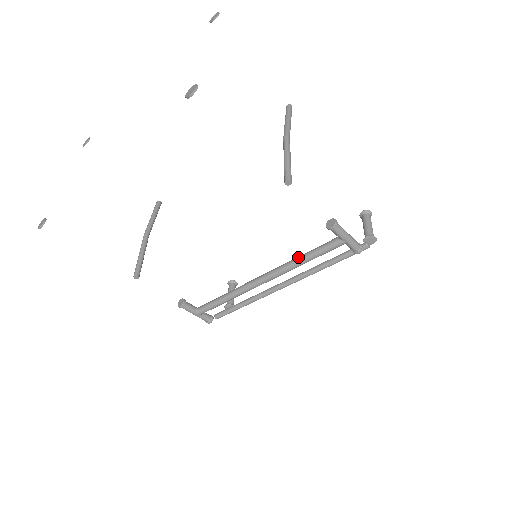
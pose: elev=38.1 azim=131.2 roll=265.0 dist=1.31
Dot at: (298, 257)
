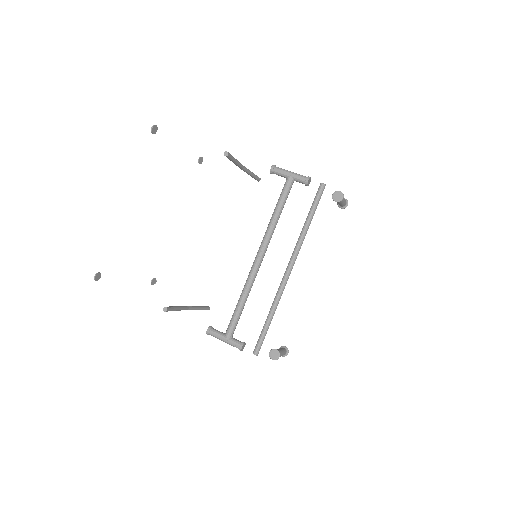
Dot at: (272, 217)
